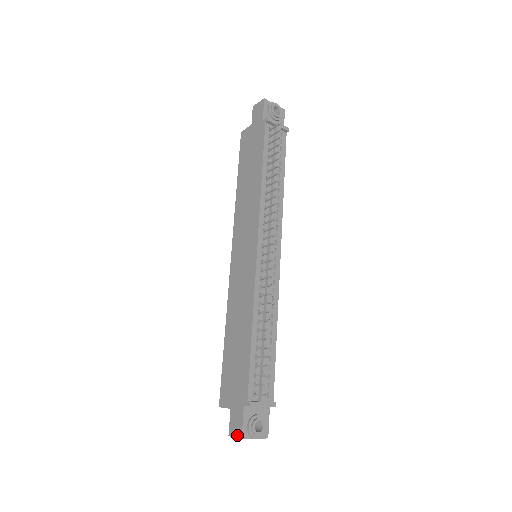
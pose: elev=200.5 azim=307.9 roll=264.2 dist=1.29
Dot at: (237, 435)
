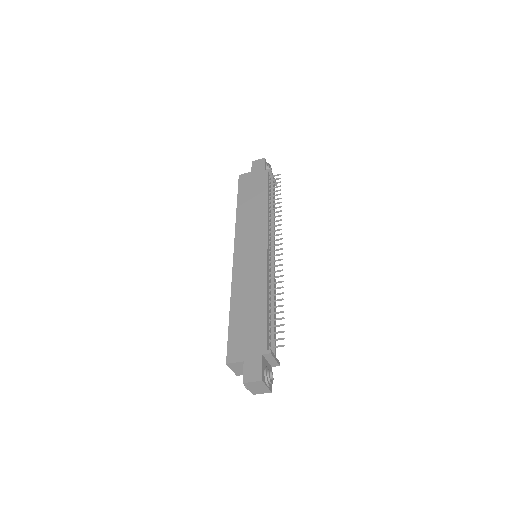
Dot at: (256, 379)
